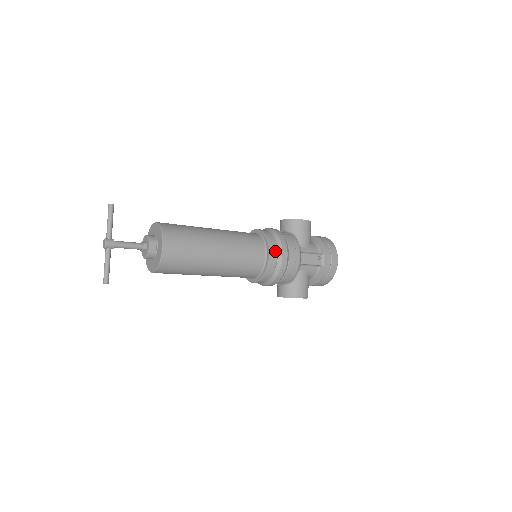
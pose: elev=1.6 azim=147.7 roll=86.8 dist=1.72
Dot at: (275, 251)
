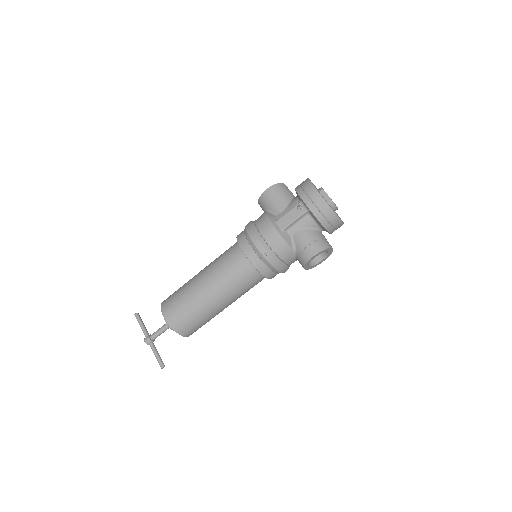
Dot at: (246, 244)
